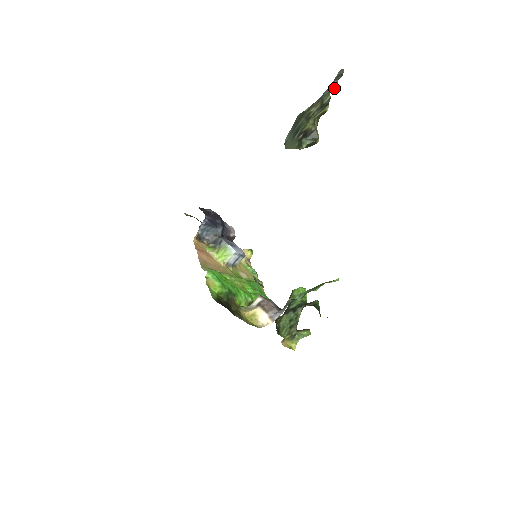
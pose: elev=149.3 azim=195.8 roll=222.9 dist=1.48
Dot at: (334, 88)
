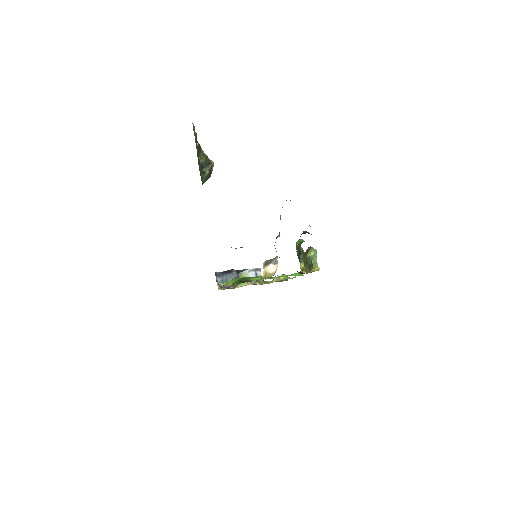
Dot at: occluded
